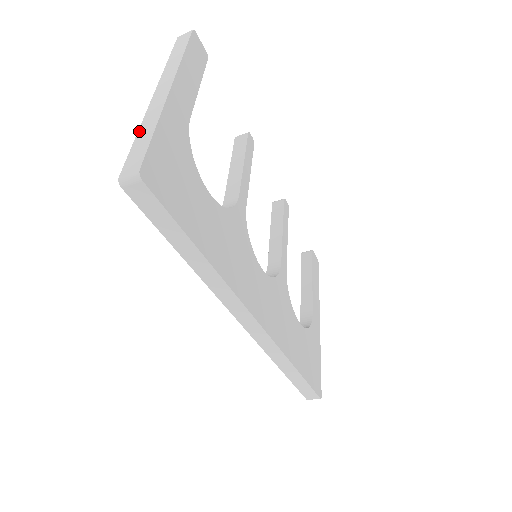
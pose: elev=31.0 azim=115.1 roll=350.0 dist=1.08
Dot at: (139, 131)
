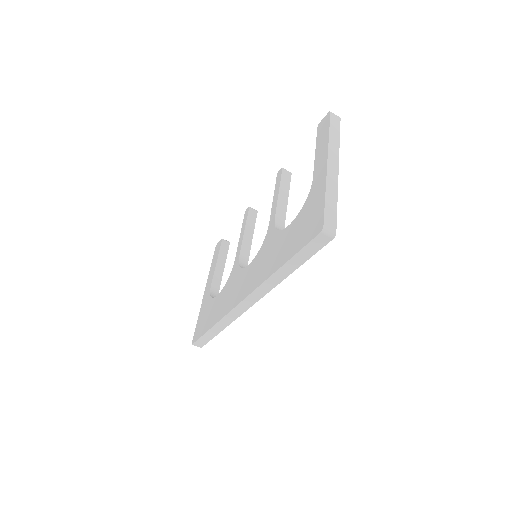
Dot at: (327, 193)
